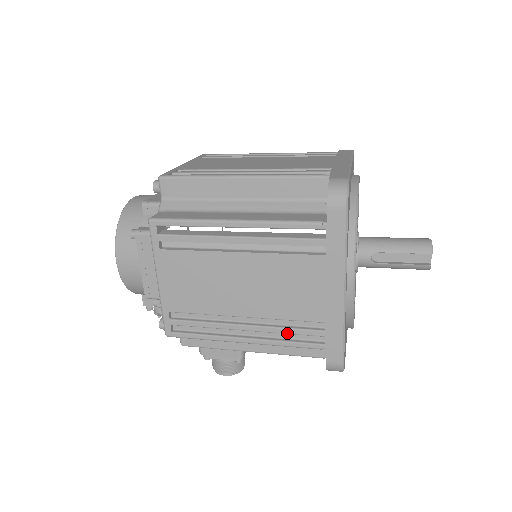
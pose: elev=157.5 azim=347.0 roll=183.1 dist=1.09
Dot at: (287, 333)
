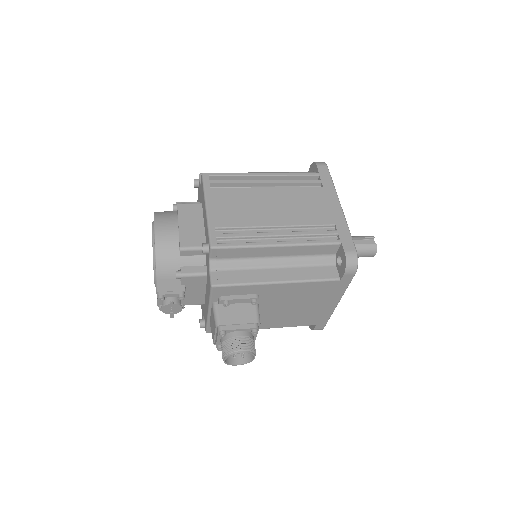
Dot at: (311, 234)
